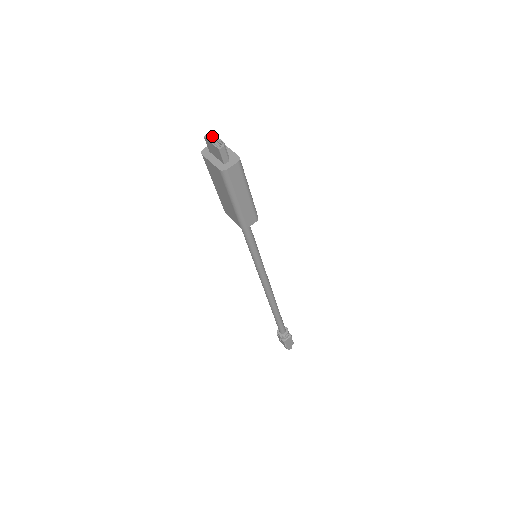
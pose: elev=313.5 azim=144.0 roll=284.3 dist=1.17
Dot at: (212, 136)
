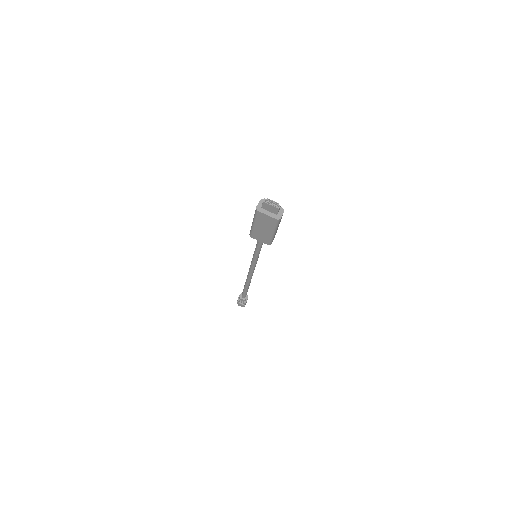
Dot at: (268, 200)
